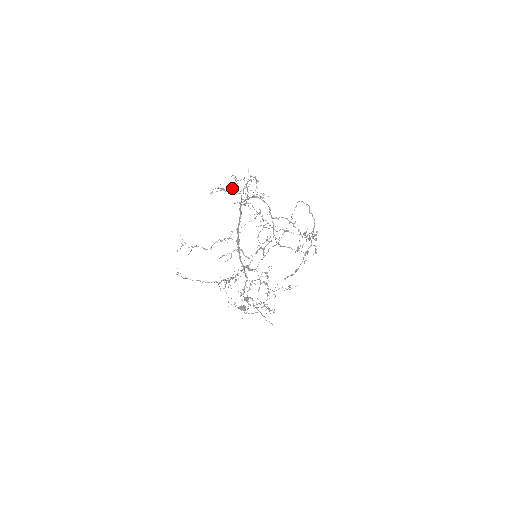
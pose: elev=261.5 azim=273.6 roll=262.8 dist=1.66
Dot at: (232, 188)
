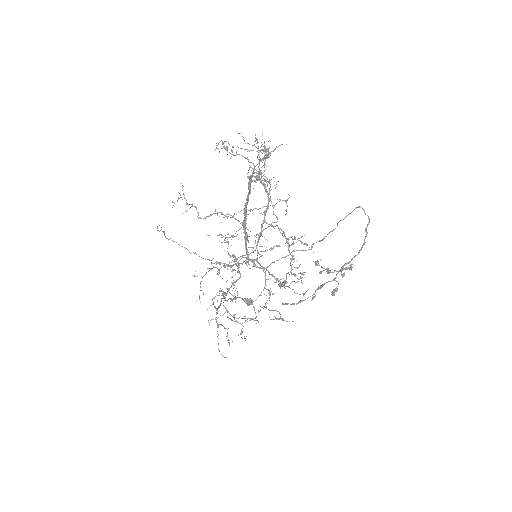
Dot at: (250, 150)
